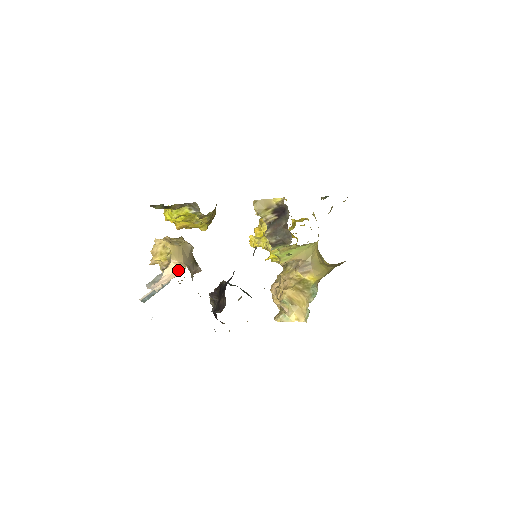
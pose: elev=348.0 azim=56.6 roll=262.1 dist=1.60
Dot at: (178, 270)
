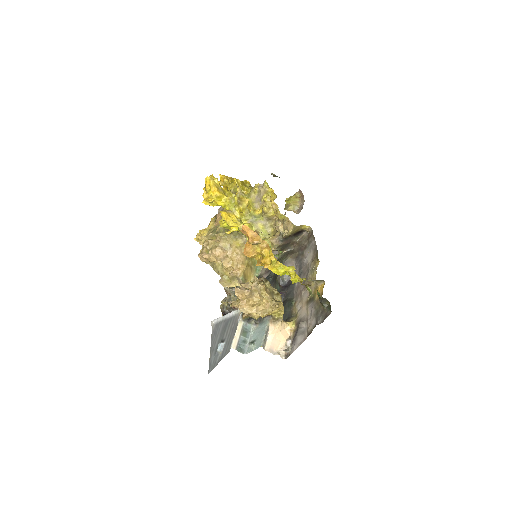
Dot at: (283, 328)
